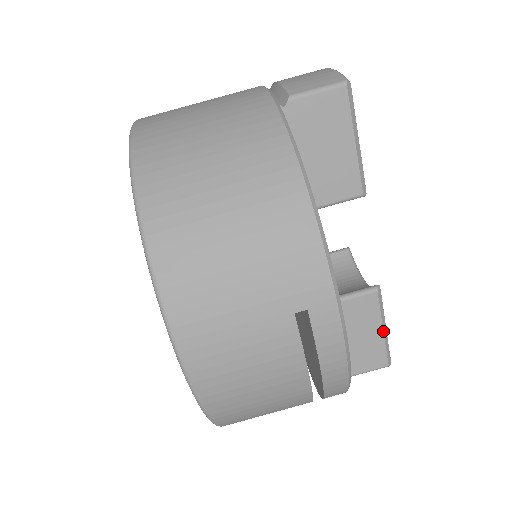
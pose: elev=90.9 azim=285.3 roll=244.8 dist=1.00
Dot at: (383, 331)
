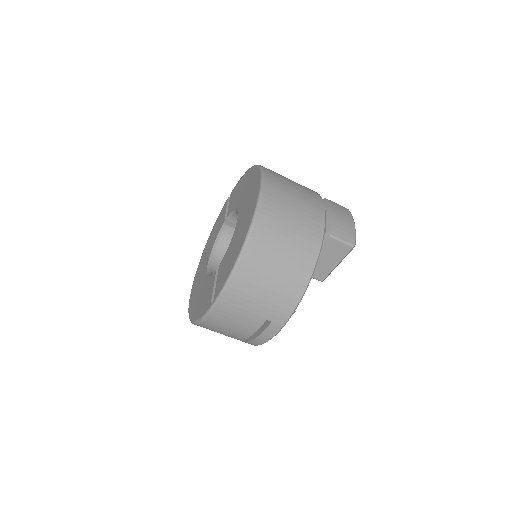
Dot at: occluded
